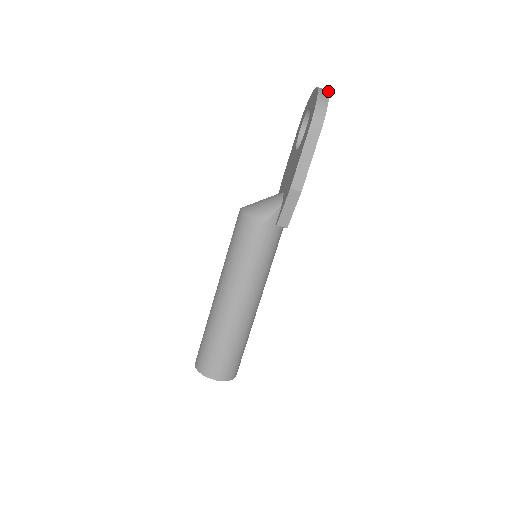
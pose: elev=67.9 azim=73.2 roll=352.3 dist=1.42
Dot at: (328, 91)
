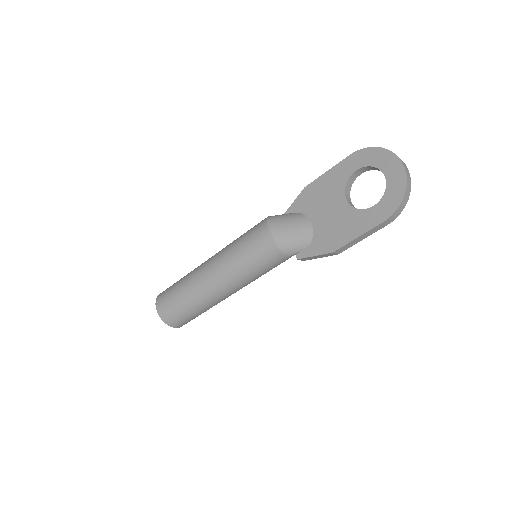
Dot at: occluded
